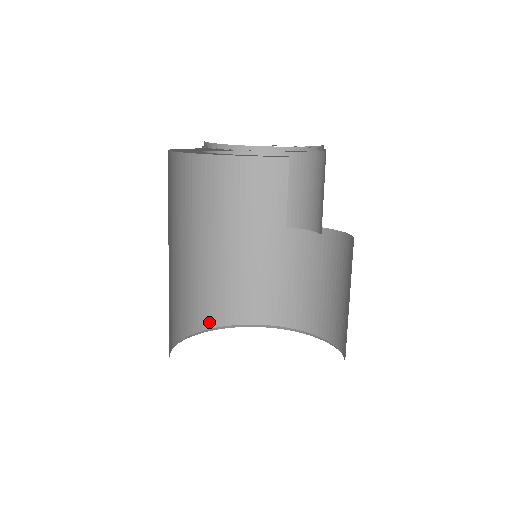
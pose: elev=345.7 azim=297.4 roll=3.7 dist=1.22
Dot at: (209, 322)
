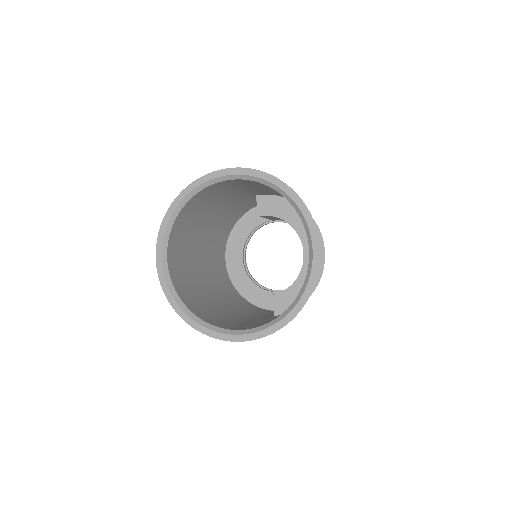
Dot at: (180, 293)
